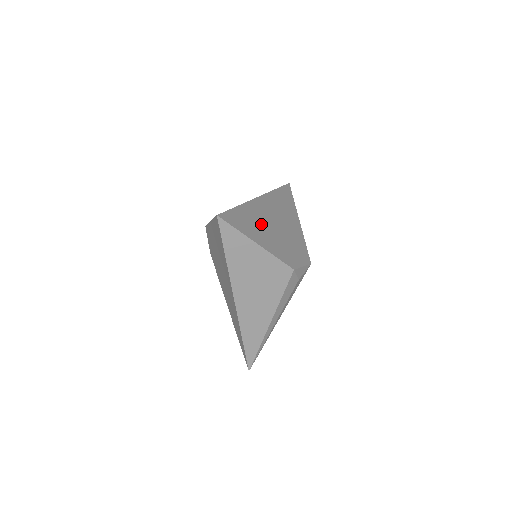
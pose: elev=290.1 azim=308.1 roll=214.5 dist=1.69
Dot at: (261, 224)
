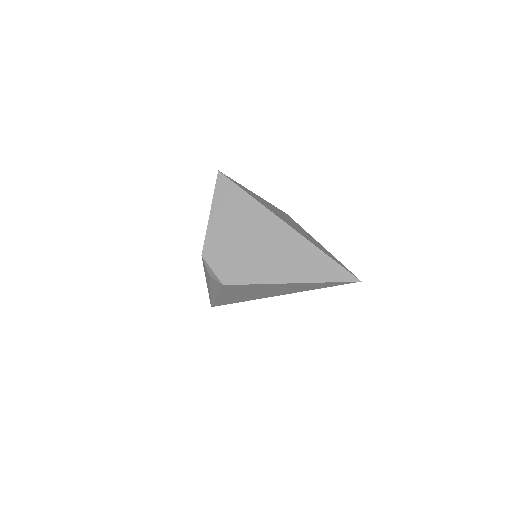
Dot at: occluded
